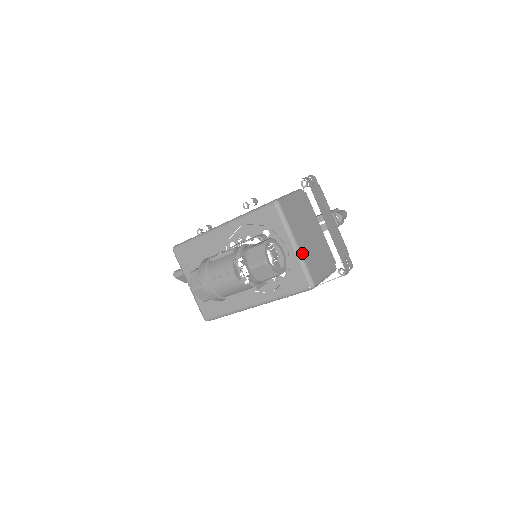
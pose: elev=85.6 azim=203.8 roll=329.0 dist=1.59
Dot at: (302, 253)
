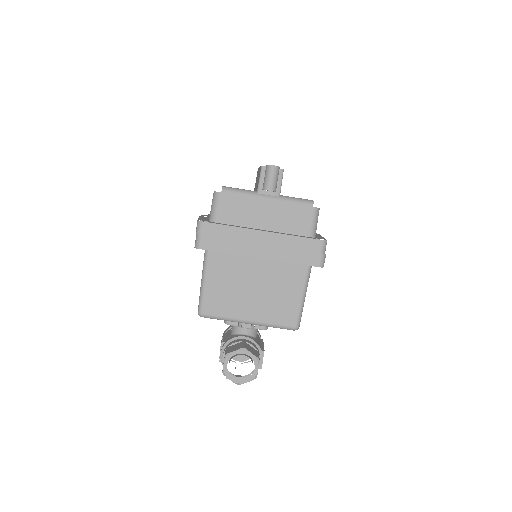
Dot at: (260, 321)
